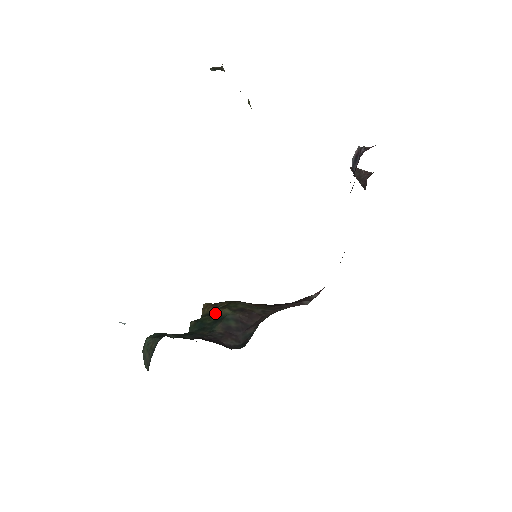
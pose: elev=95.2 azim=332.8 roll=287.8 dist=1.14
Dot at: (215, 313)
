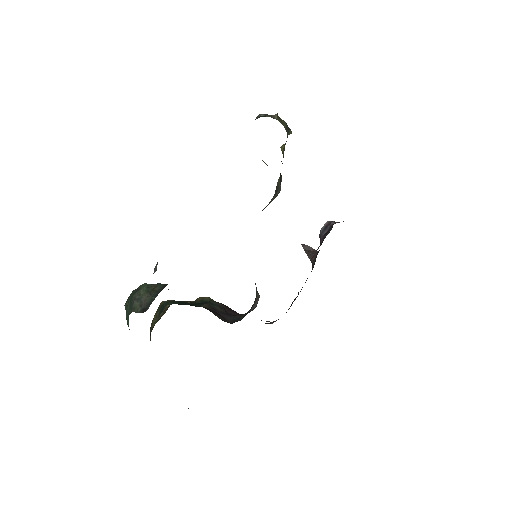
Dot at: occluded
